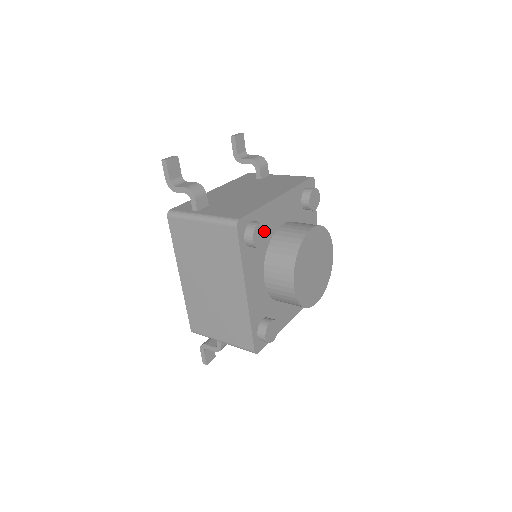
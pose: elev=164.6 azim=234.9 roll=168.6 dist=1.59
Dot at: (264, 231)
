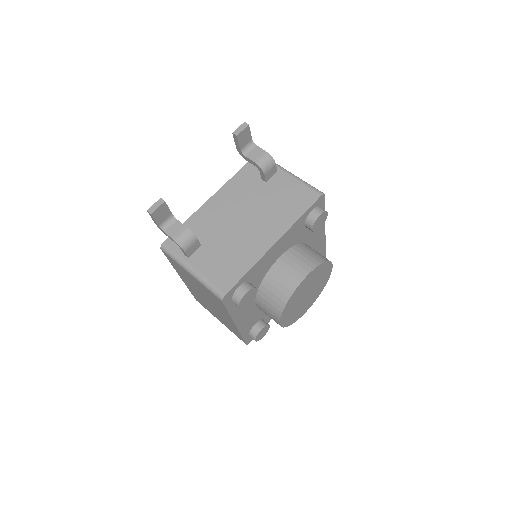
Dot at: (252, 292)
